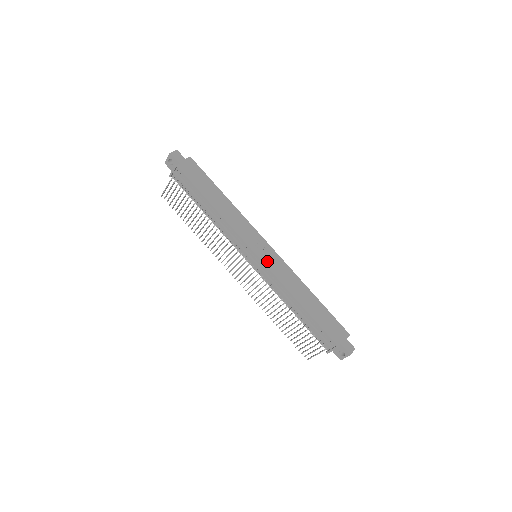
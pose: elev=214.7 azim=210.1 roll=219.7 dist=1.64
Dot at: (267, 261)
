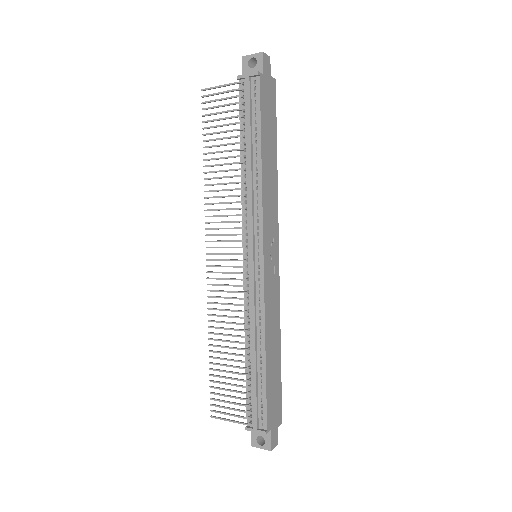
Dot at: (268, 273)
